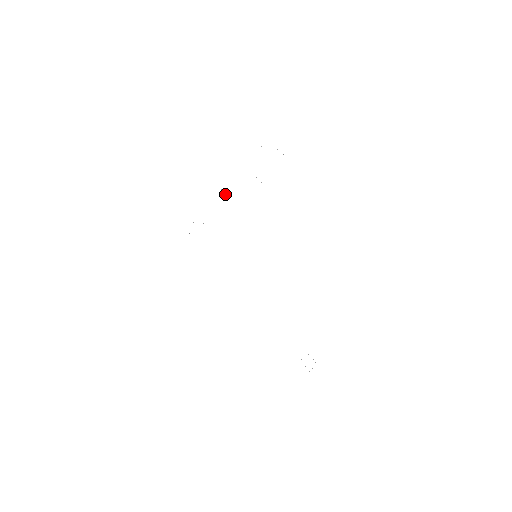
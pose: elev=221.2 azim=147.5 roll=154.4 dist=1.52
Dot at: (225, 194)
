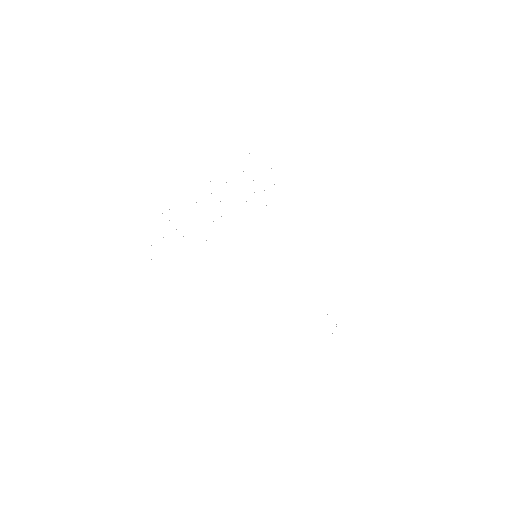
Dot at: occluded
